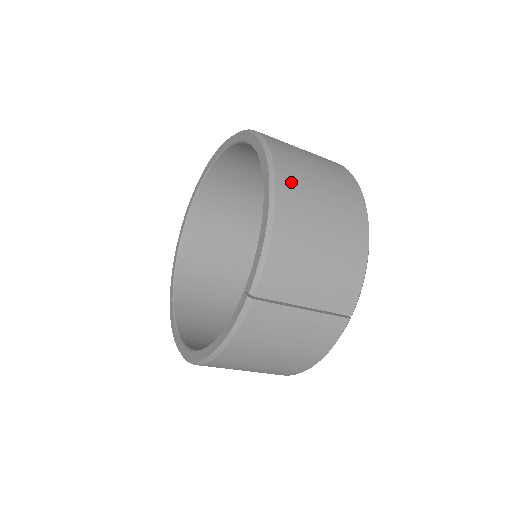
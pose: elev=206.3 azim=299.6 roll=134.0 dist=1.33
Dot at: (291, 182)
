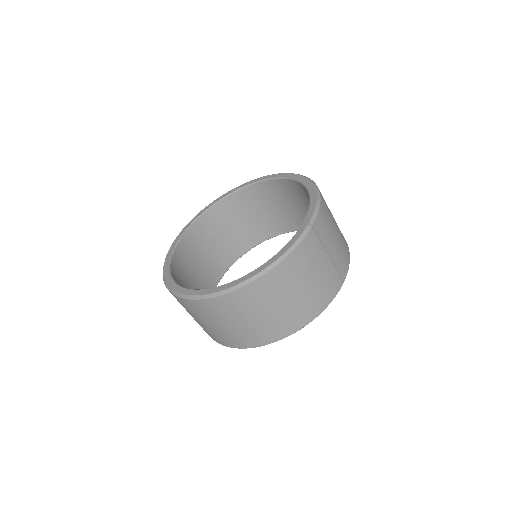
Dot at: occluded
